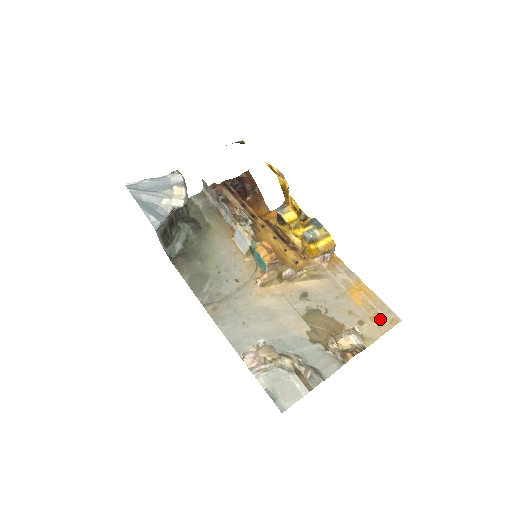
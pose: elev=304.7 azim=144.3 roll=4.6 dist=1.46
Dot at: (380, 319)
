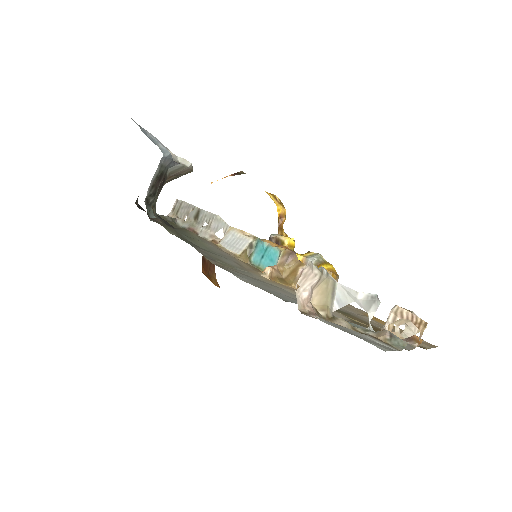
Dot at: occluded
